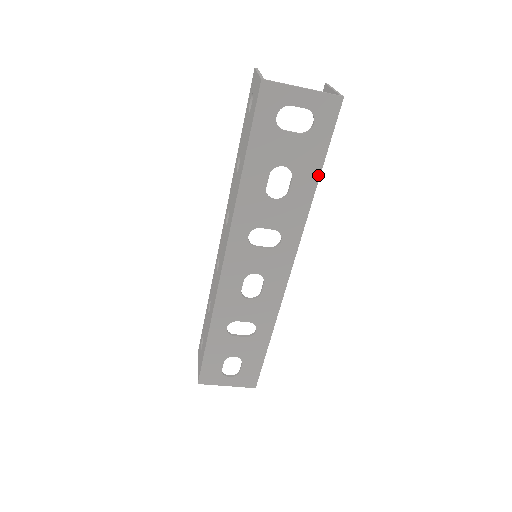
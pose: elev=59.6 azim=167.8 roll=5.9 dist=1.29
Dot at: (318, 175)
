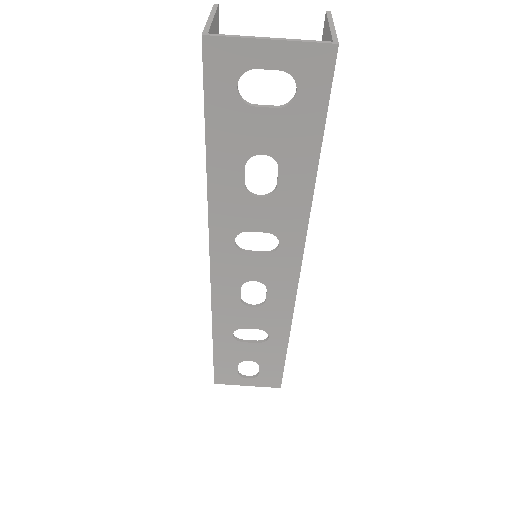
Dot at: (316, 161)
